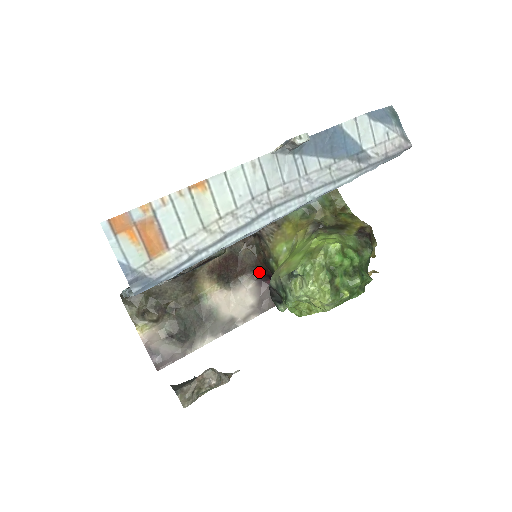
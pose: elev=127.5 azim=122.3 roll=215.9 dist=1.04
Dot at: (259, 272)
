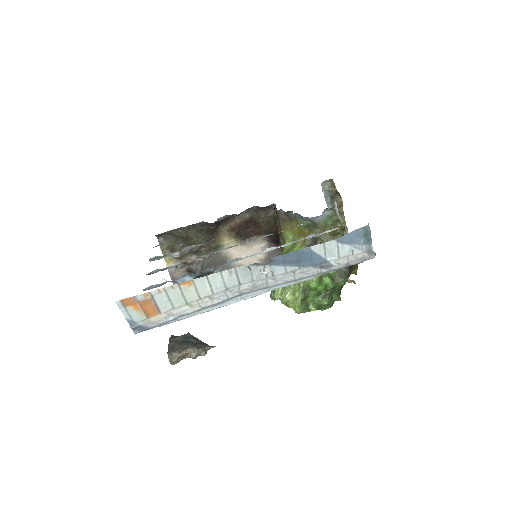
Dot at: (272, 237)
